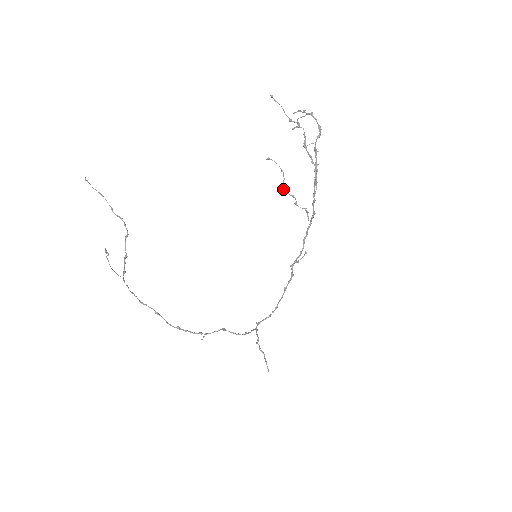
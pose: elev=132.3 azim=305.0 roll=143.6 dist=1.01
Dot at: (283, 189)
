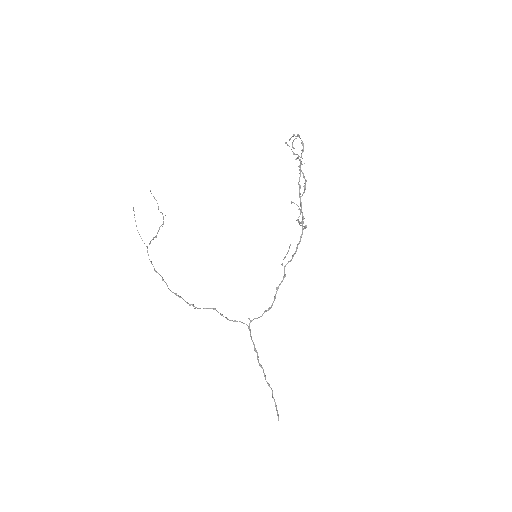
Dot at: (296, 220)
